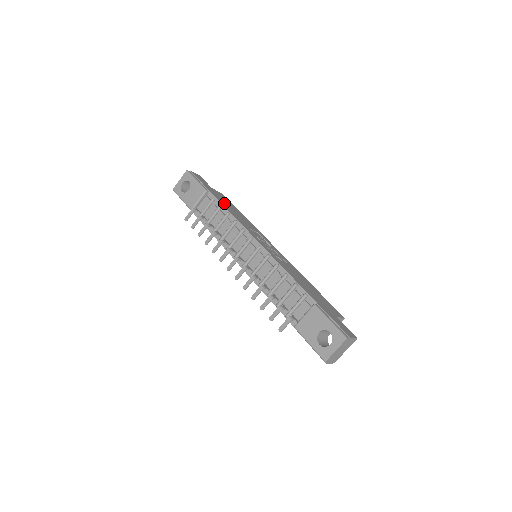
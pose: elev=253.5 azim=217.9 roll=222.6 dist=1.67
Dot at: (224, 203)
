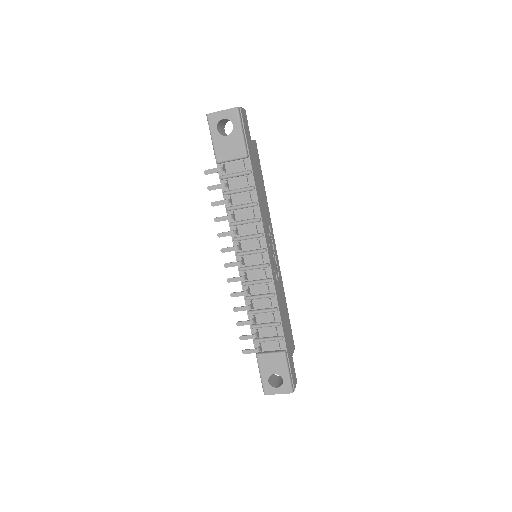
Dot at: (256, 178)
